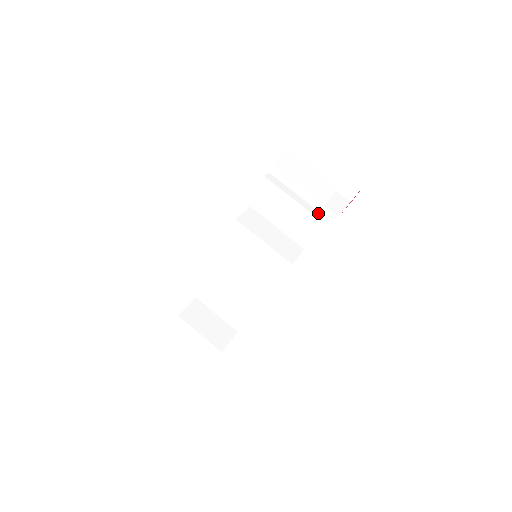
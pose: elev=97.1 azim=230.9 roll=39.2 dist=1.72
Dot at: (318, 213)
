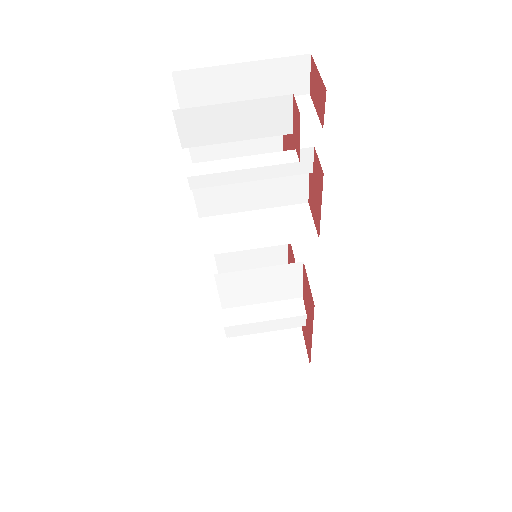
Dot at: (295, 153)
